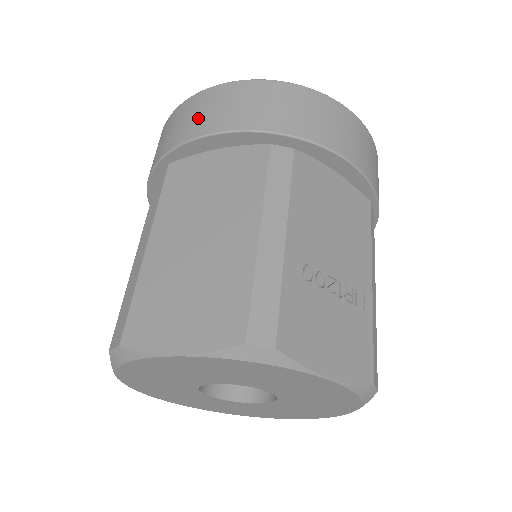
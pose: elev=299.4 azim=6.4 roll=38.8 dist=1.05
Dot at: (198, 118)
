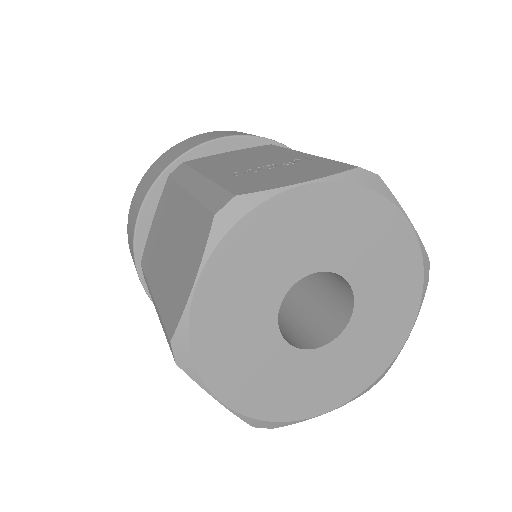
Dot at: (131, 224)
